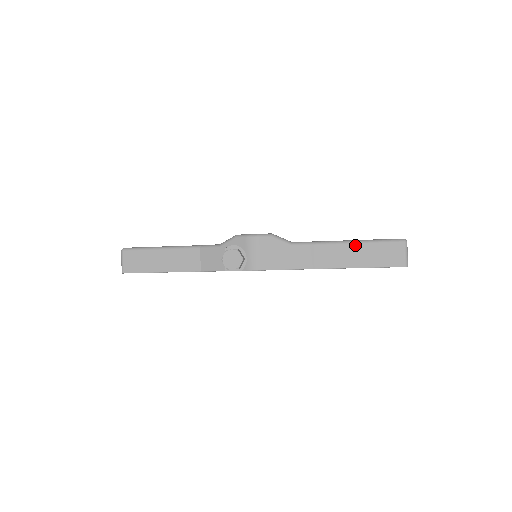
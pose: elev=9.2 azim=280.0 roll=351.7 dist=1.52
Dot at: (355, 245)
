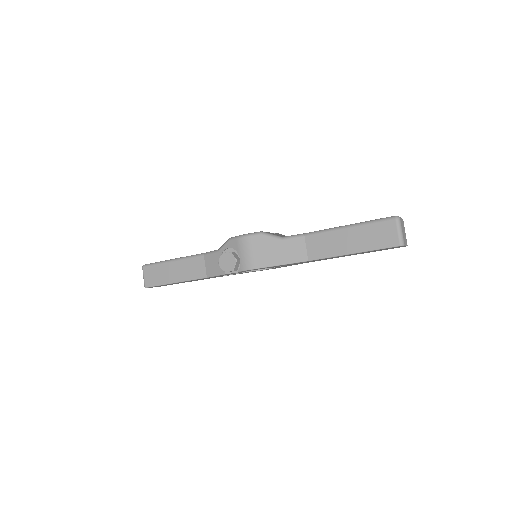
Dot at: (345, 230)
